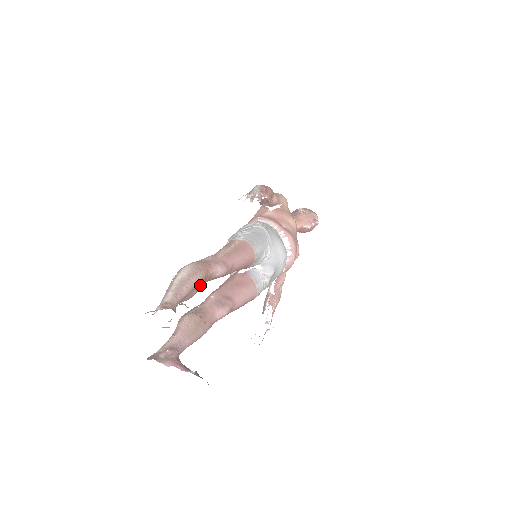
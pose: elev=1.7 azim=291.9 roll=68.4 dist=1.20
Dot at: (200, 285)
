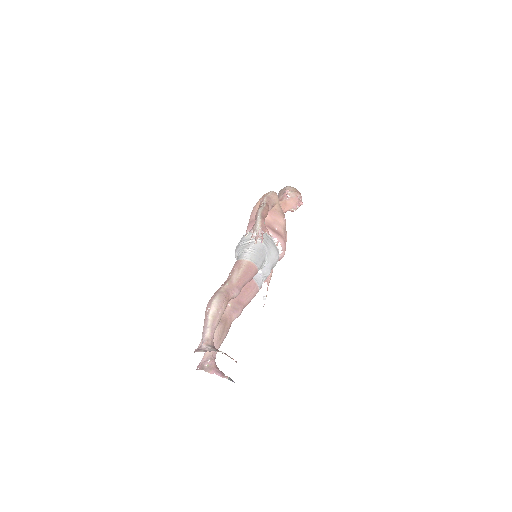
Dot at: occluded
